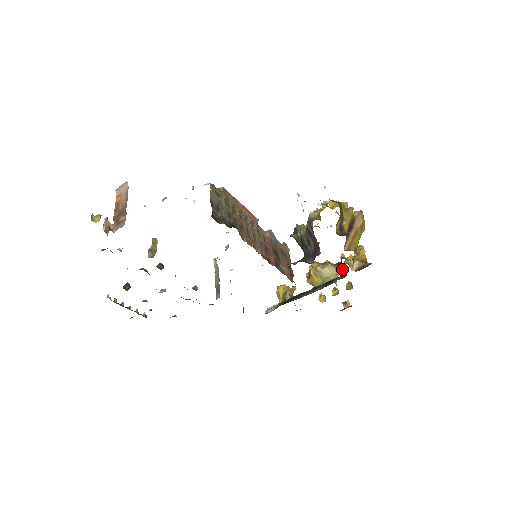
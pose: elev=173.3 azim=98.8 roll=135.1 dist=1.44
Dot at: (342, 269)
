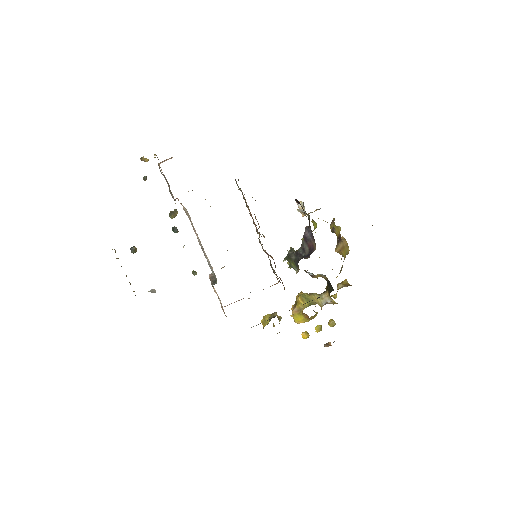
Dot at: (328, 293)
